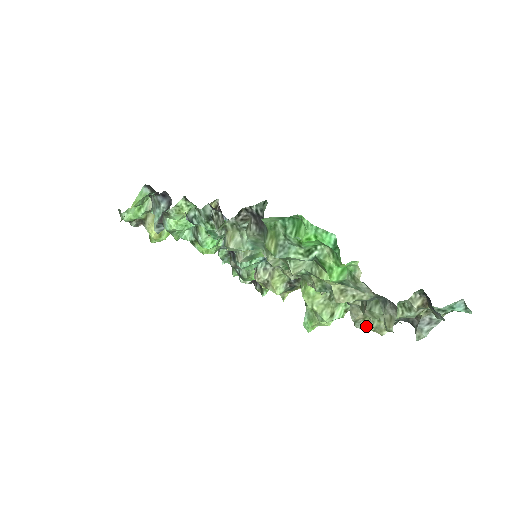
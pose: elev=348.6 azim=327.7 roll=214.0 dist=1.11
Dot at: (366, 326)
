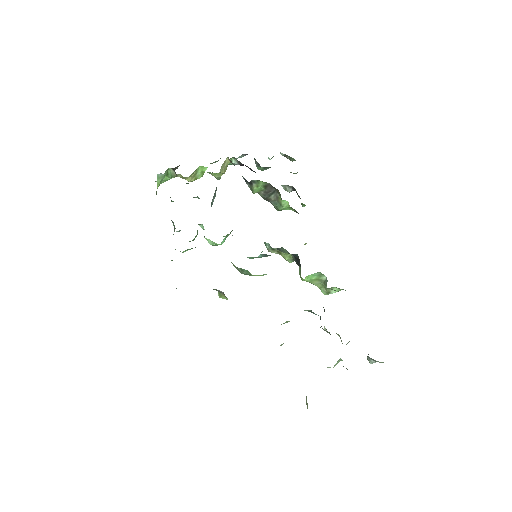
Dot at: occluded
